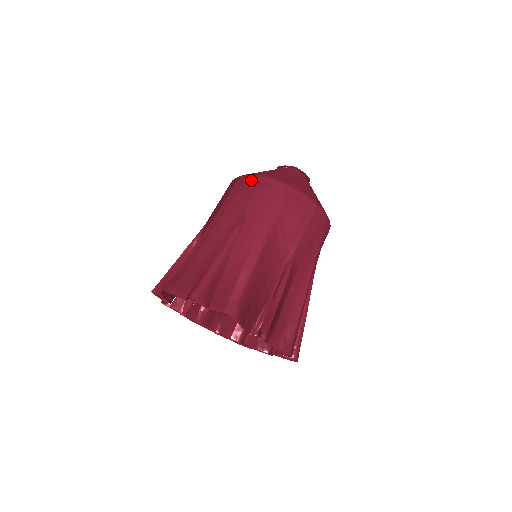
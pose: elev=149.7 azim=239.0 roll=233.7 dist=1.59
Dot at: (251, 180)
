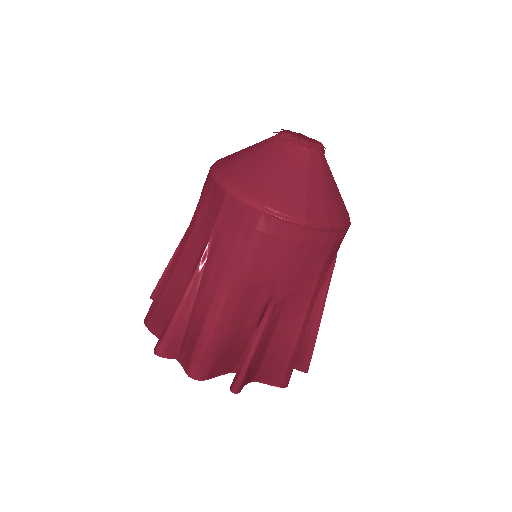
Dot at: (216, 191)
